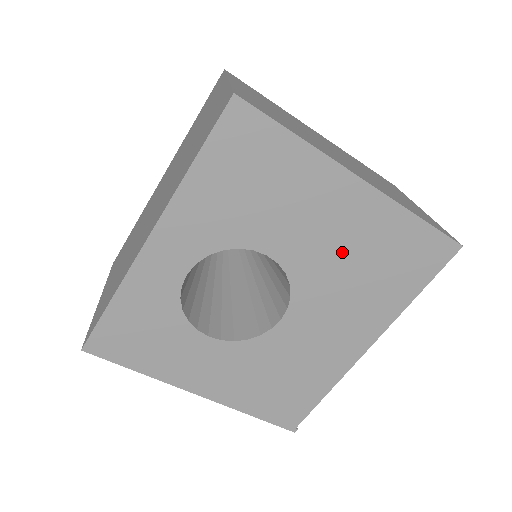
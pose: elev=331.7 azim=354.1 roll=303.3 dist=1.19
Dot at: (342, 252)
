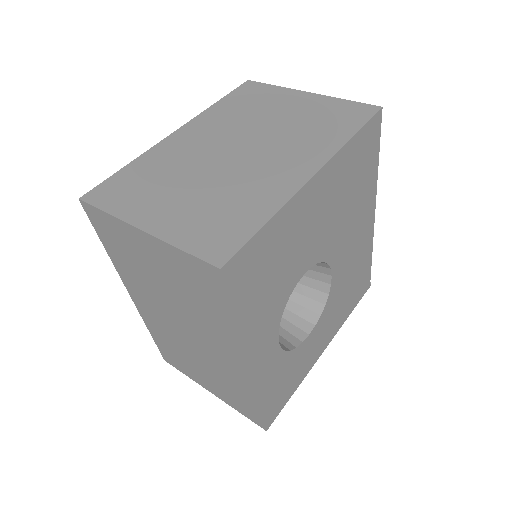
Dot at: (333, 212)
